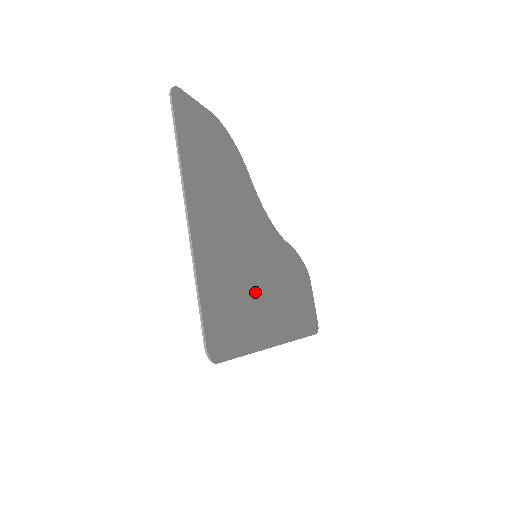
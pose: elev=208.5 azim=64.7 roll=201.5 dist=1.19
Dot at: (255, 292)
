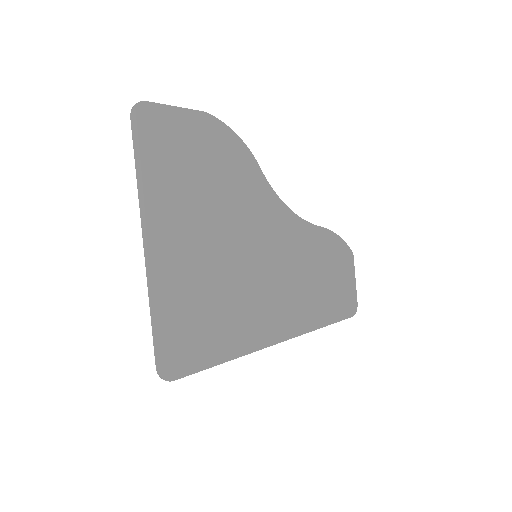
Dot at: (246, 297)
